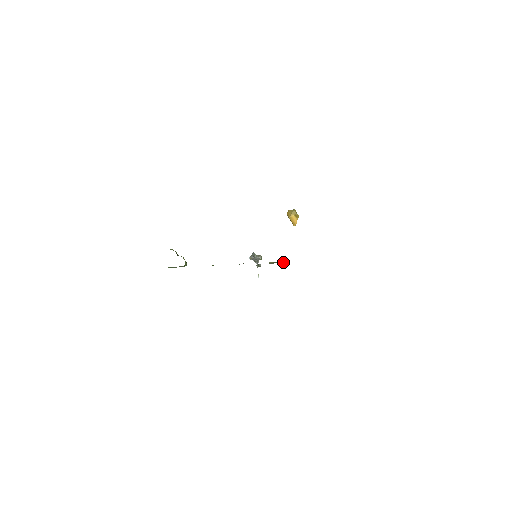
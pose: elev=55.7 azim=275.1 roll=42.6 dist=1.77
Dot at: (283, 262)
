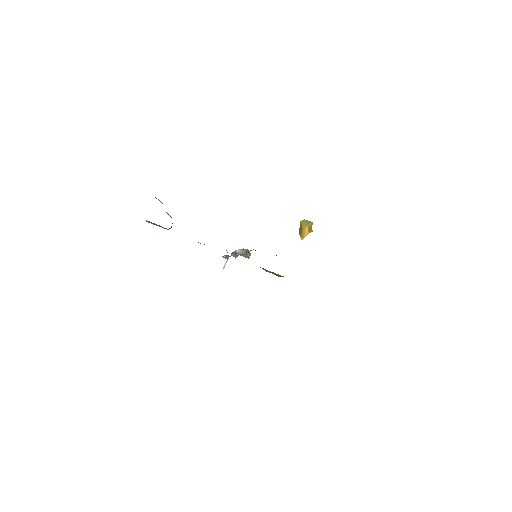
Dot at: (282, 276)
